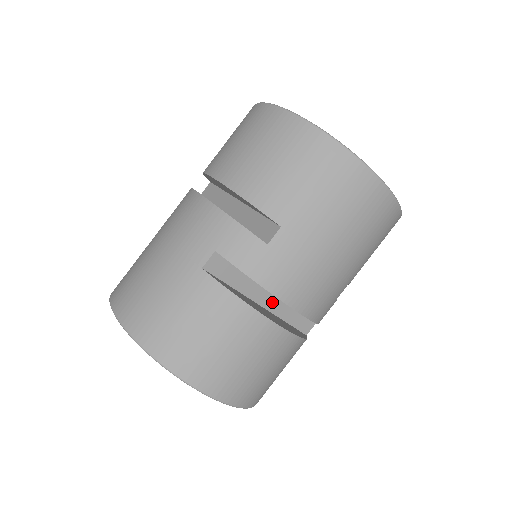
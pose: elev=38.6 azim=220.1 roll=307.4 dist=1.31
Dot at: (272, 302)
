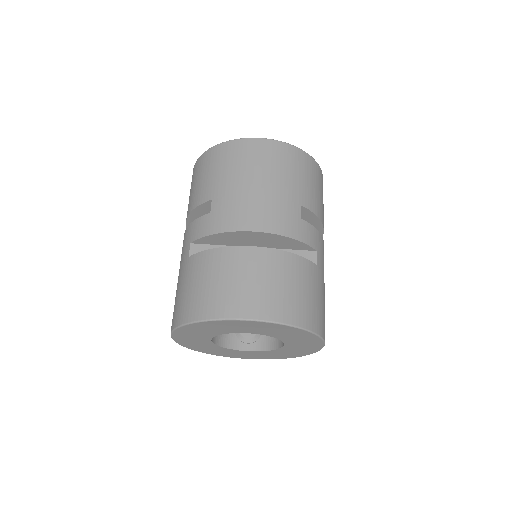
Dot at: occluded
